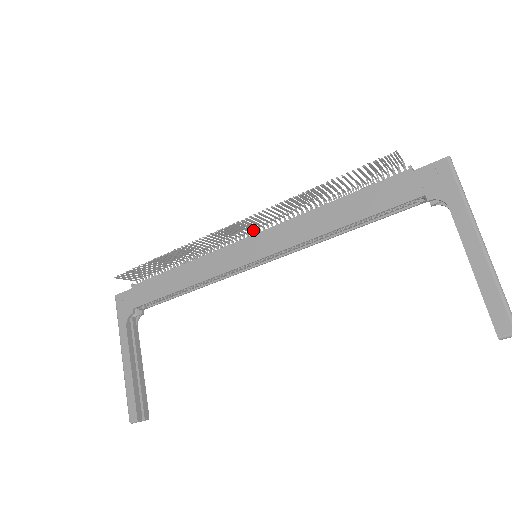
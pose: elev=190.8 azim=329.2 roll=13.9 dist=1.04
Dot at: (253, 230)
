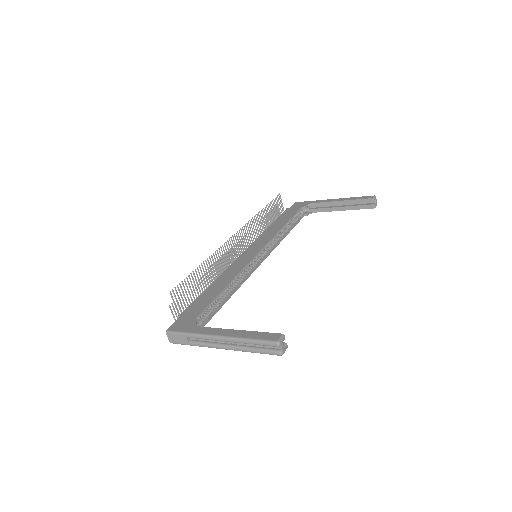
Dot at: (243, 250)
